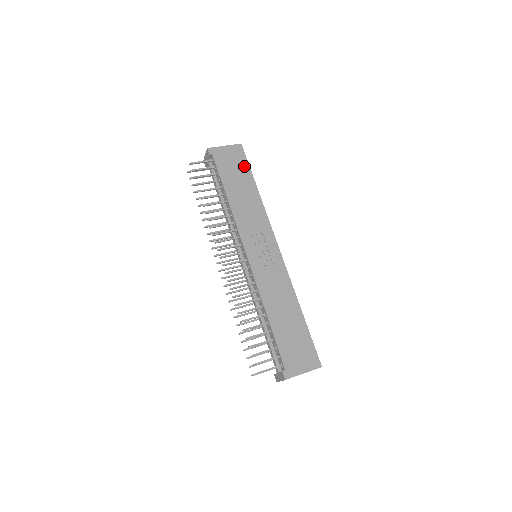
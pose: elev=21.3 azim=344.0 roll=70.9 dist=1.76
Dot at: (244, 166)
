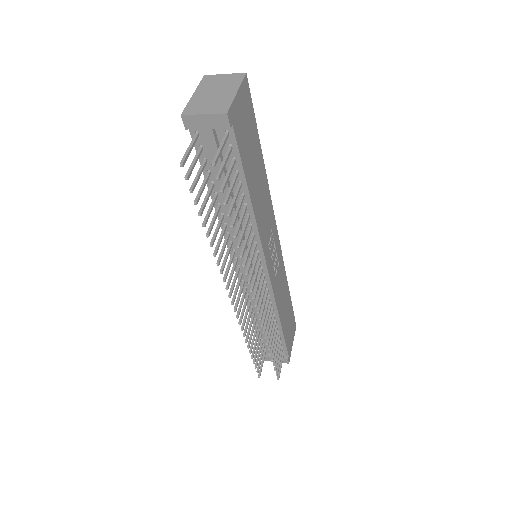
Dot at: (253, 124)
